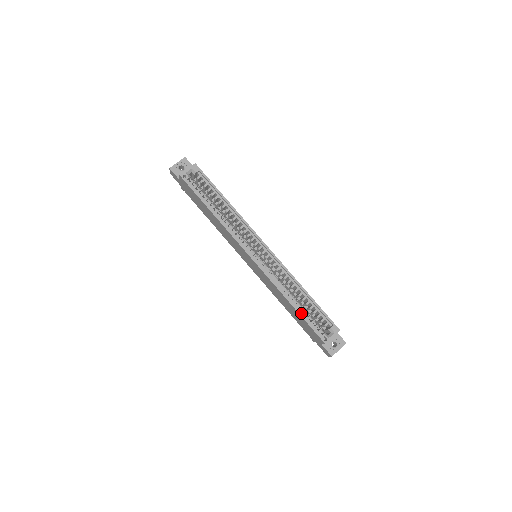
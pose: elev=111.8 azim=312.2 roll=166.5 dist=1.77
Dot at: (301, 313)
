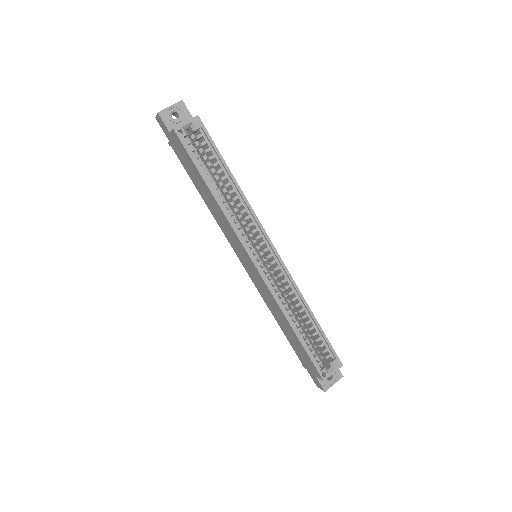
Dot at: (302, 341)
